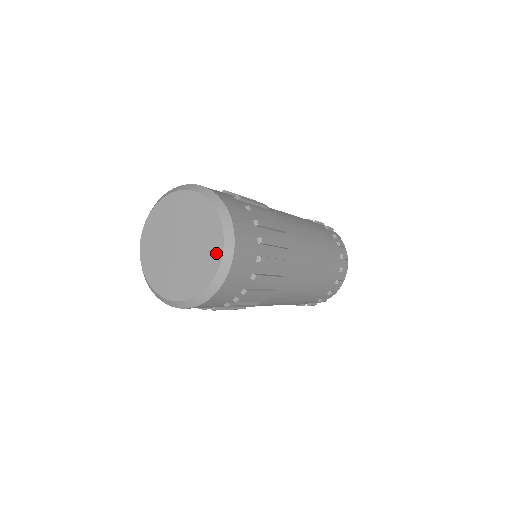
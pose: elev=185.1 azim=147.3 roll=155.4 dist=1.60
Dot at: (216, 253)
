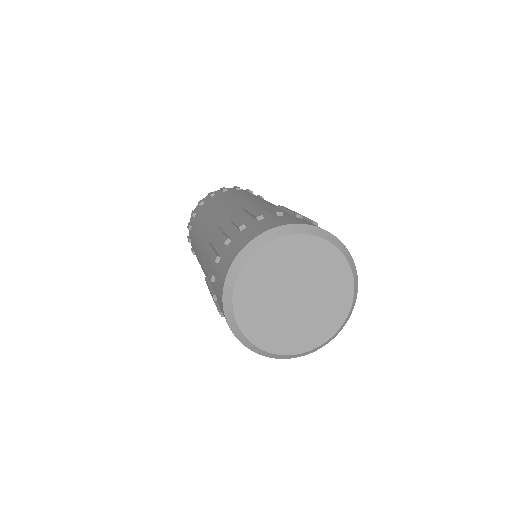
Dot at: (345, 302)
